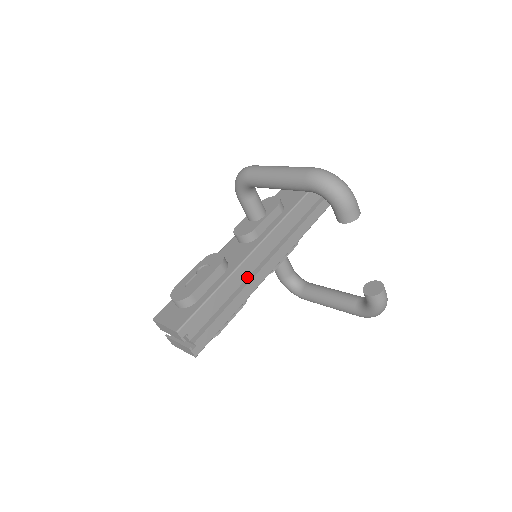
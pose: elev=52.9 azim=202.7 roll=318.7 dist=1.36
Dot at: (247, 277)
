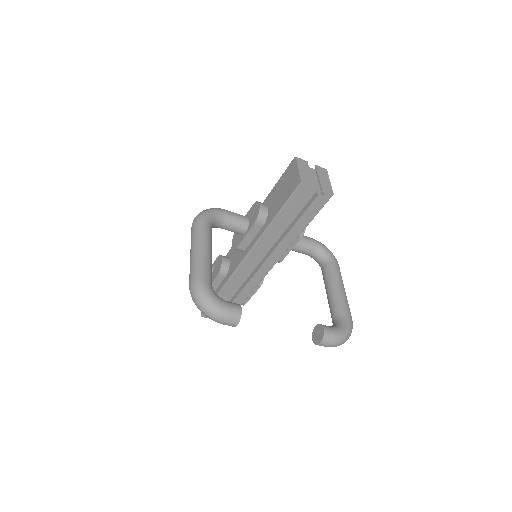
Dot at: (249, 275)
